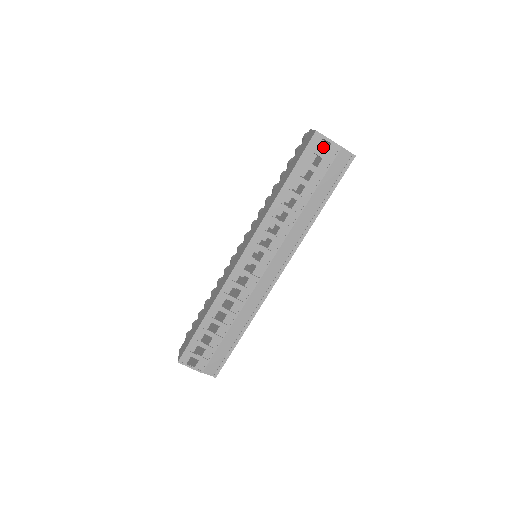
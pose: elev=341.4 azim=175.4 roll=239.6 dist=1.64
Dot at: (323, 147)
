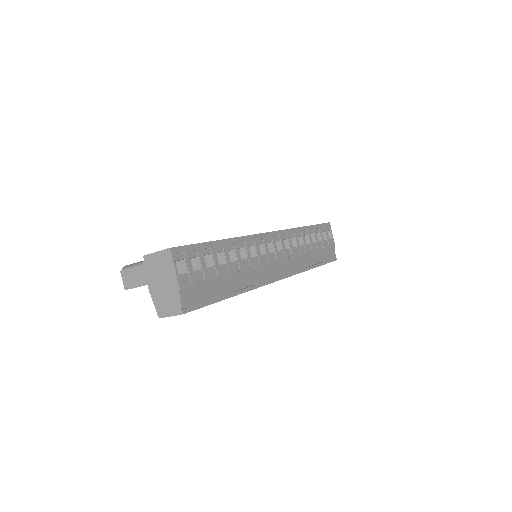
Dot at: occluded
